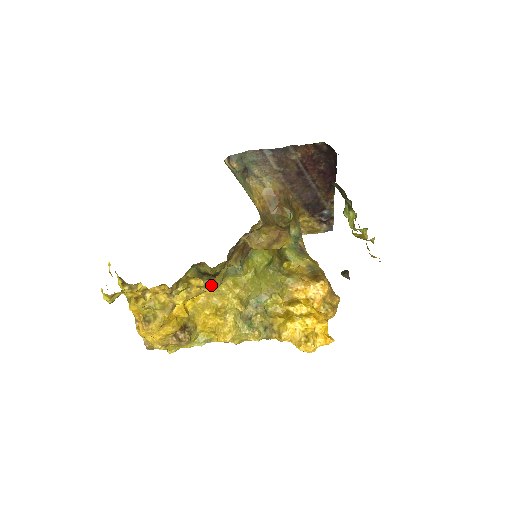
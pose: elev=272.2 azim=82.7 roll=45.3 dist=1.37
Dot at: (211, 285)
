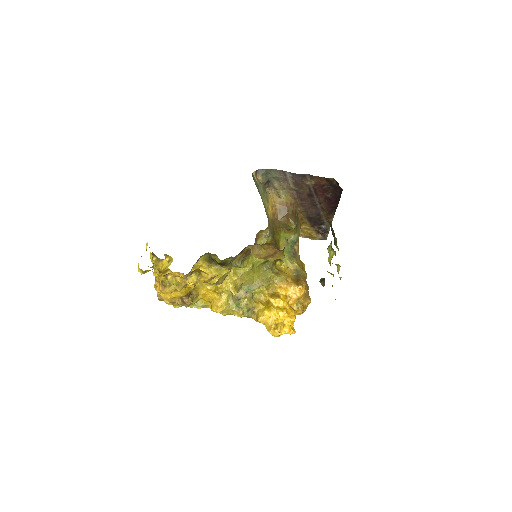
Dot at: (215, 283)
